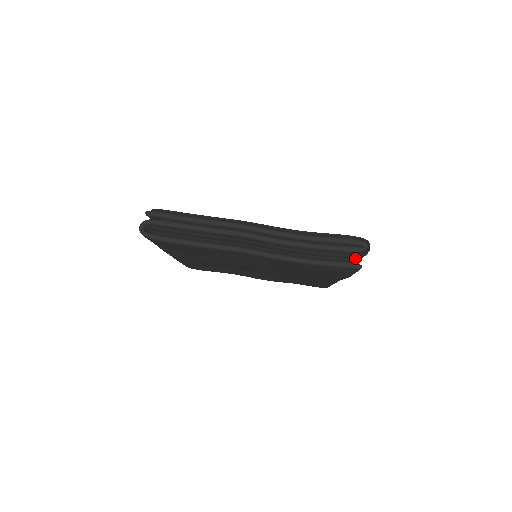
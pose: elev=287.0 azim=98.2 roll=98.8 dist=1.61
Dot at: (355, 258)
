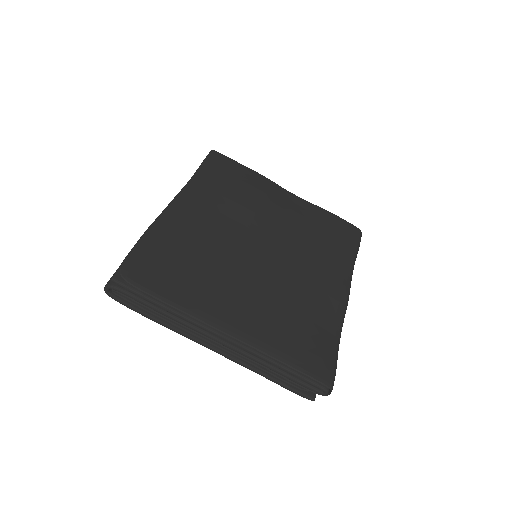
Dot at: occluded
